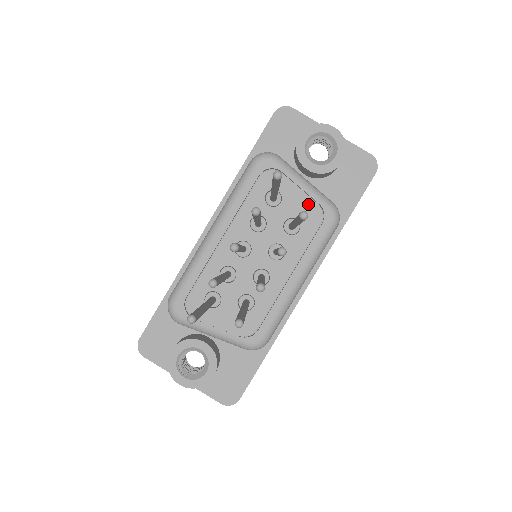
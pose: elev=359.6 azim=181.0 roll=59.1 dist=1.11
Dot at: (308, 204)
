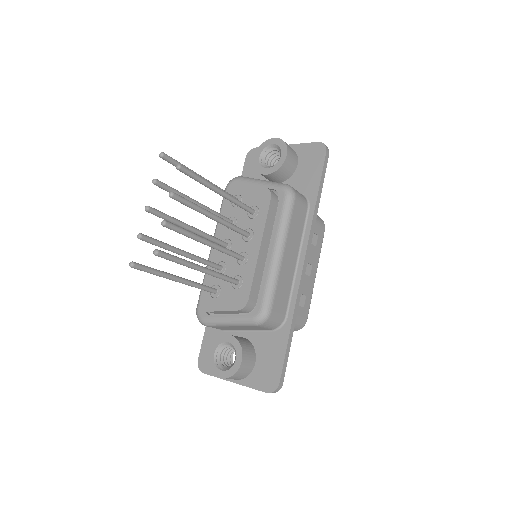
Dot at: (259, 191)
